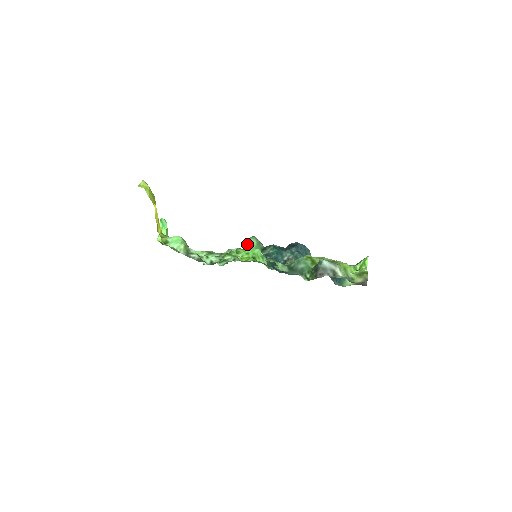
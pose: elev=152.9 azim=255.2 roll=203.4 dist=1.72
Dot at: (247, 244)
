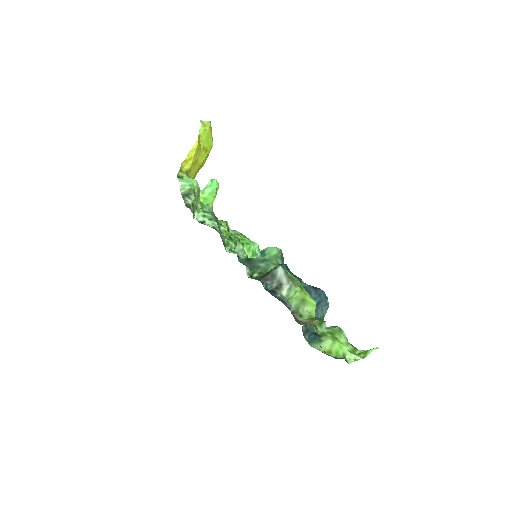
Dot at: (266, 249)
